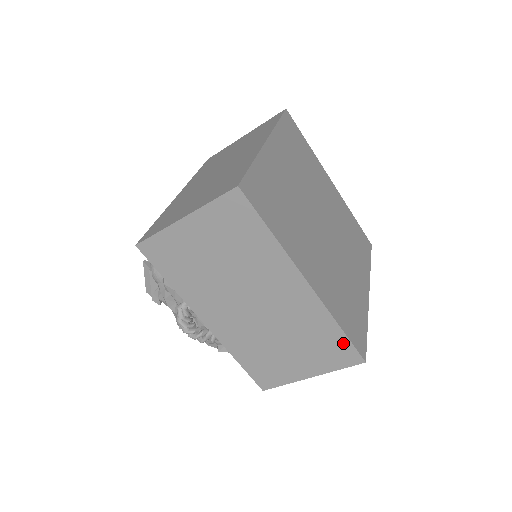
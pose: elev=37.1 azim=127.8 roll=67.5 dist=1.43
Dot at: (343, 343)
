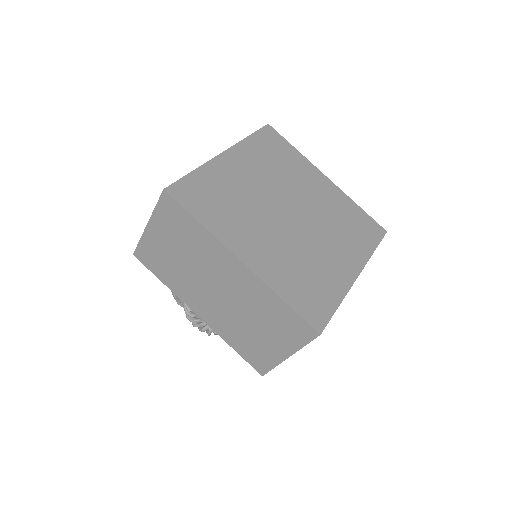
Dot at: (294, 317)
